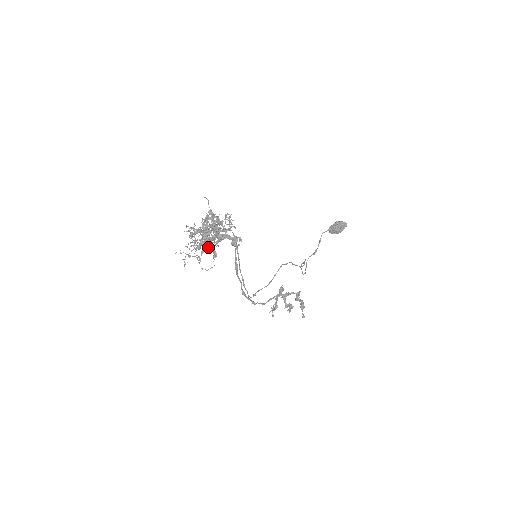
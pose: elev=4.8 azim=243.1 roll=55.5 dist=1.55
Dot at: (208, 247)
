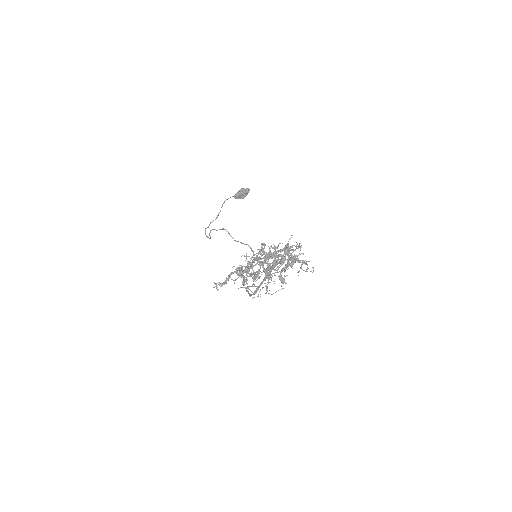
Dot at: (269, 273)
